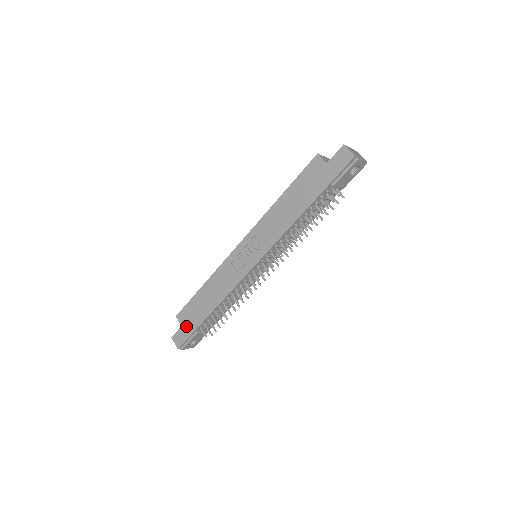
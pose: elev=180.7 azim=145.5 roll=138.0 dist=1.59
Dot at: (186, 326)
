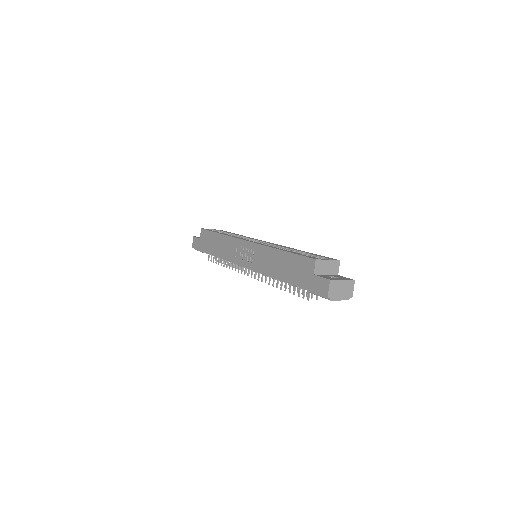
Dot at: (201, 242)
